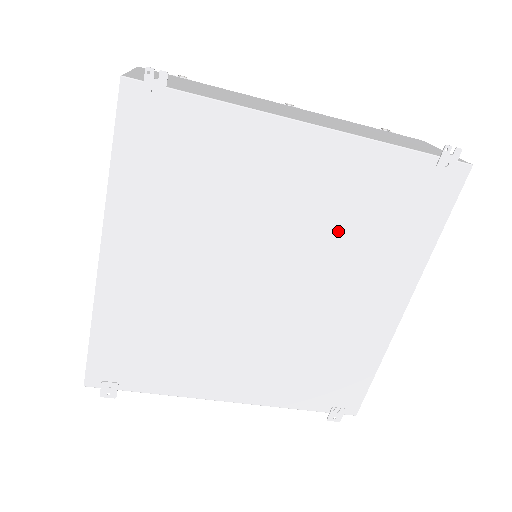
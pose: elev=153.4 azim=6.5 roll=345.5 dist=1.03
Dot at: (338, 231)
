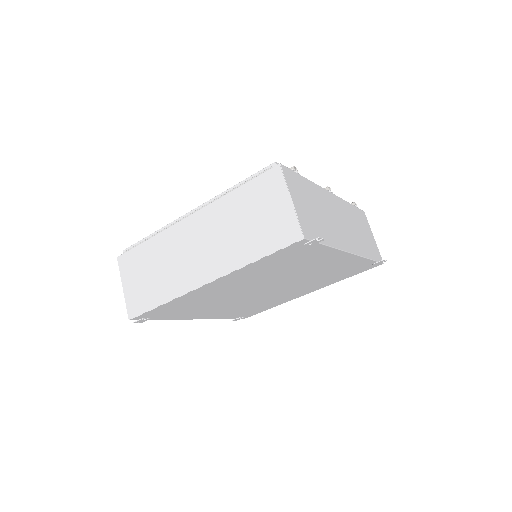
Dot at: (316, 277)
